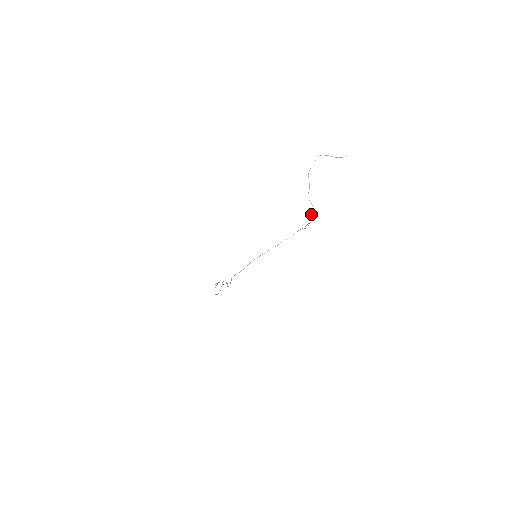
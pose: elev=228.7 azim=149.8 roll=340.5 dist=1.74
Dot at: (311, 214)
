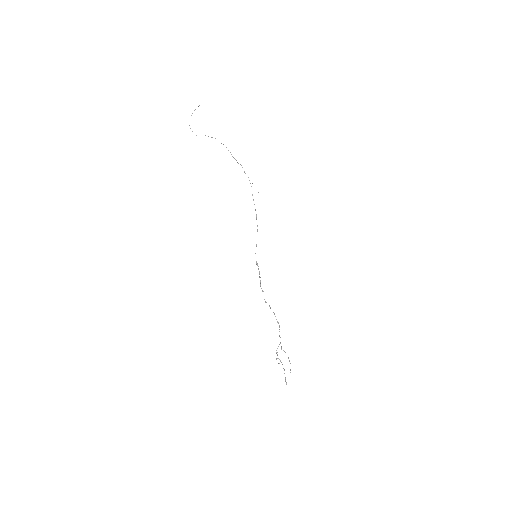
Dot at: occluded
